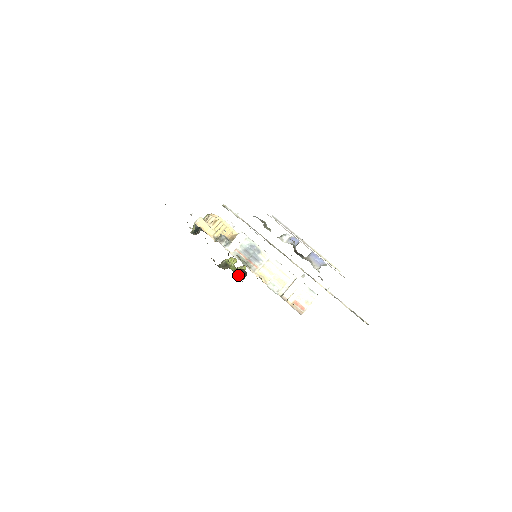
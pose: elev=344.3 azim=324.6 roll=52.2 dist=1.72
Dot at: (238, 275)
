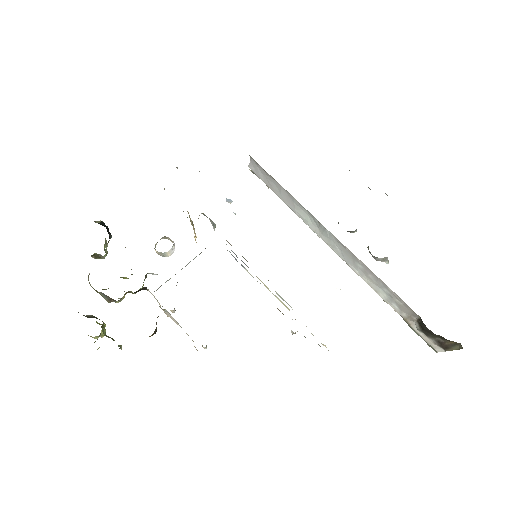
Dot at: occluded
